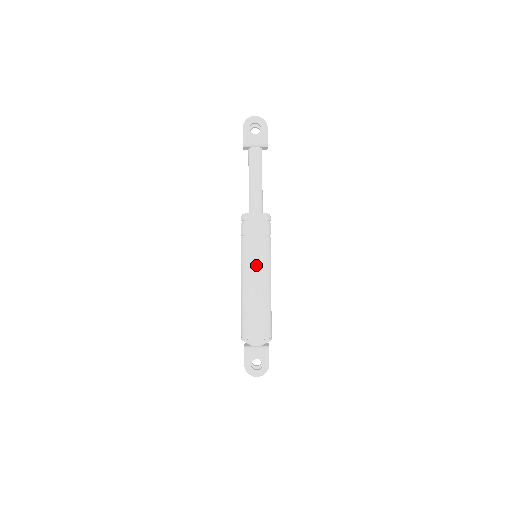
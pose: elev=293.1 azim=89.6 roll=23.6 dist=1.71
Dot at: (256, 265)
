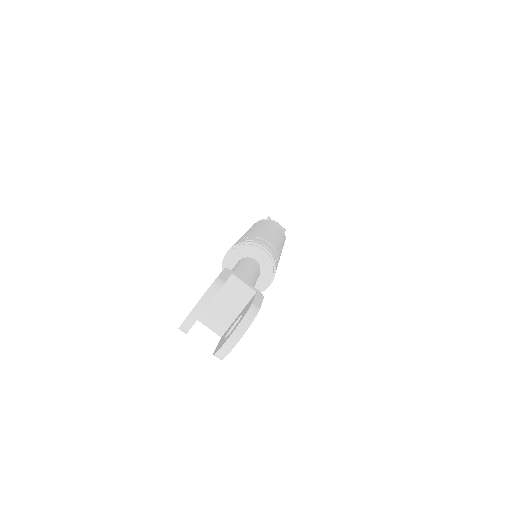
Dot at: occluded
